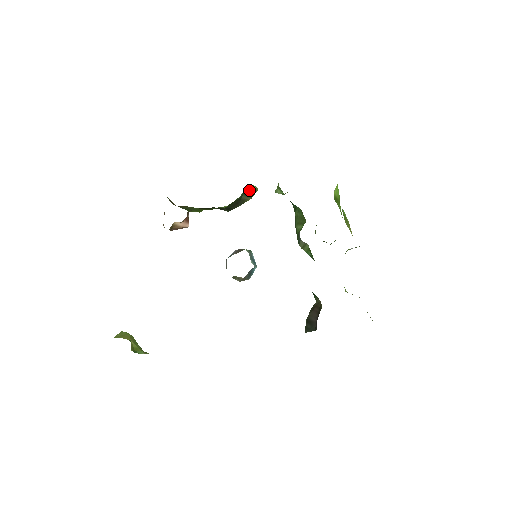
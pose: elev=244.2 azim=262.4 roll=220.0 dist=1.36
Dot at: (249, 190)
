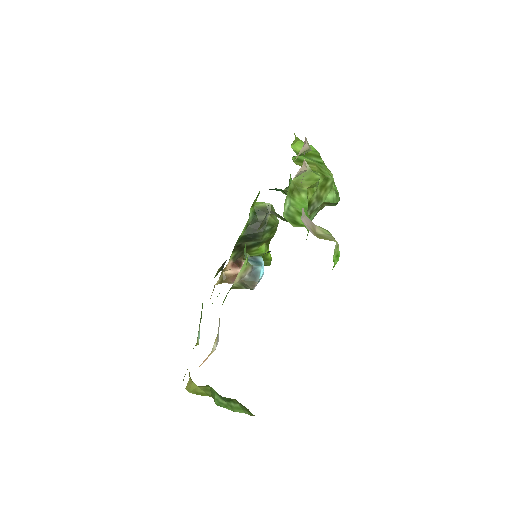
Dot at: (260, 209)
